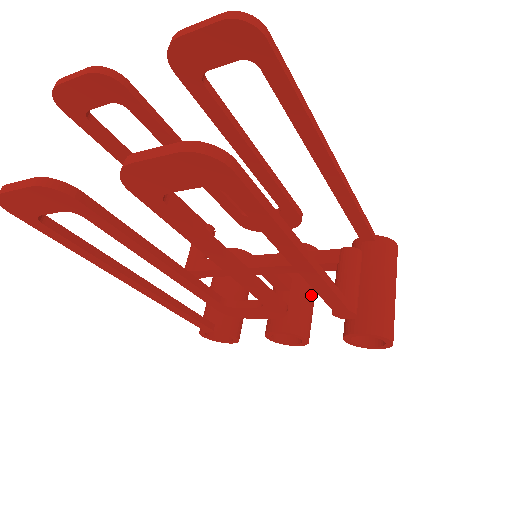
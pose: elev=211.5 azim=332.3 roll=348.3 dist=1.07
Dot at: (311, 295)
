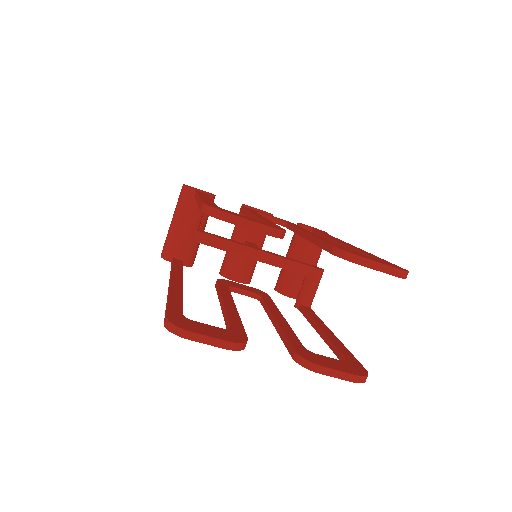
Dot at: occluded
